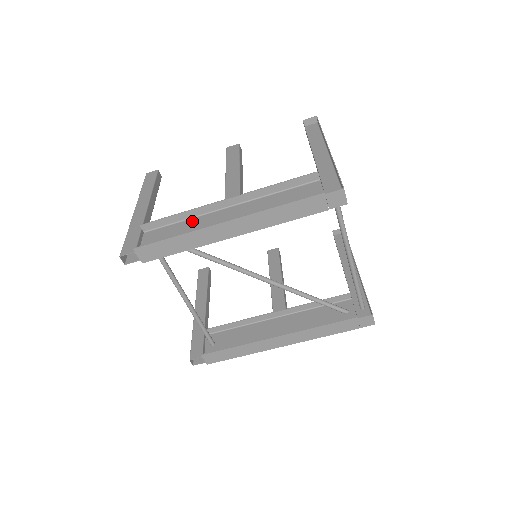
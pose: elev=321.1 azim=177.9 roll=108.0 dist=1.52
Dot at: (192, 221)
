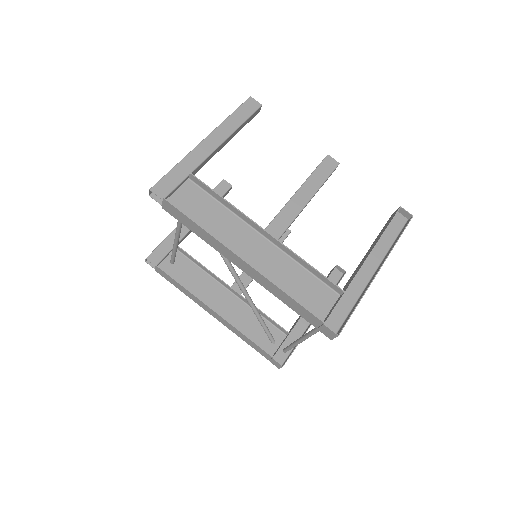
Dot at: (228, 216)
